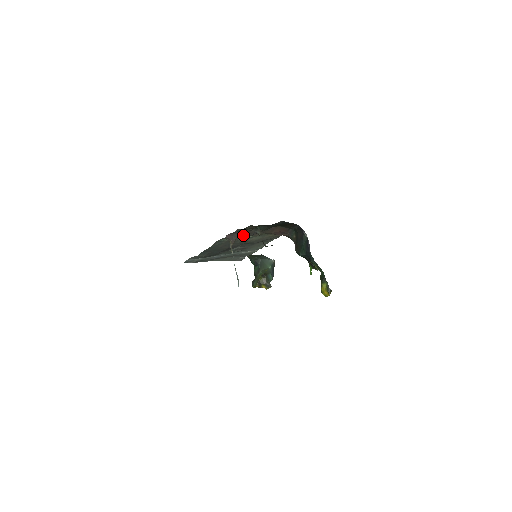
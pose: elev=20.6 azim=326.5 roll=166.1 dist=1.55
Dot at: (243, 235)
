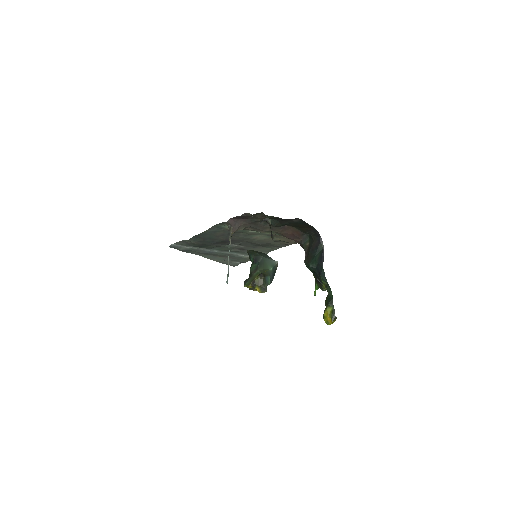
Dot at: (248, 225)
